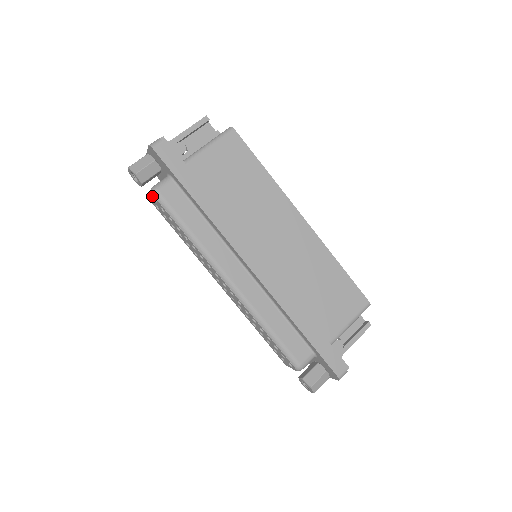
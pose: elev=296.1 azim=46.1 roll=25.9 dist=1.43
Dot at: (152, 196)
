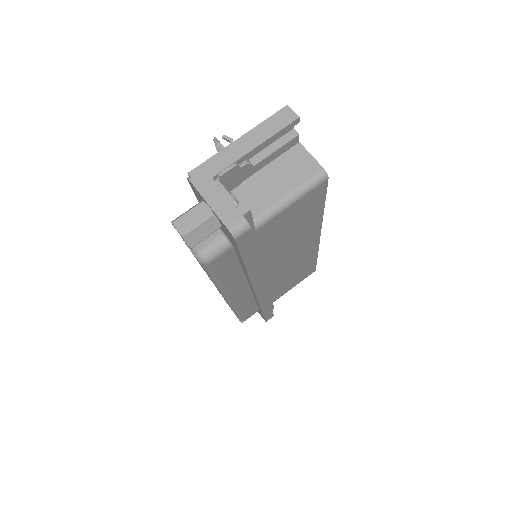
Dot at: occluded
